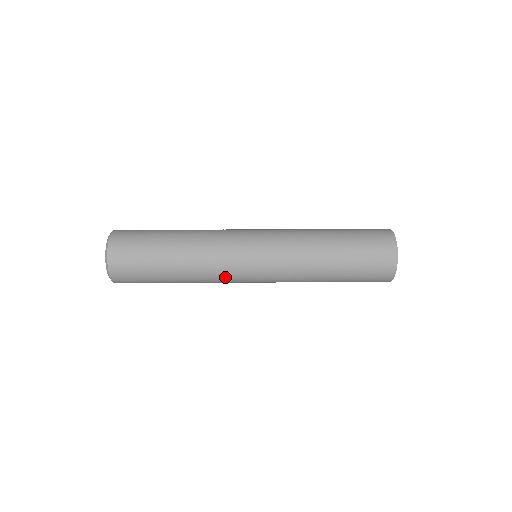
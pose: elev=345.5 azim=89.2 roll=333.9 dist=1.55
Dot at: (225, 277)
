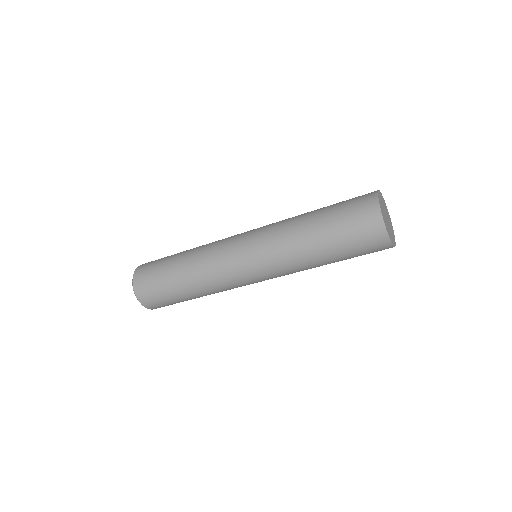
Dot at: (225, 280)
